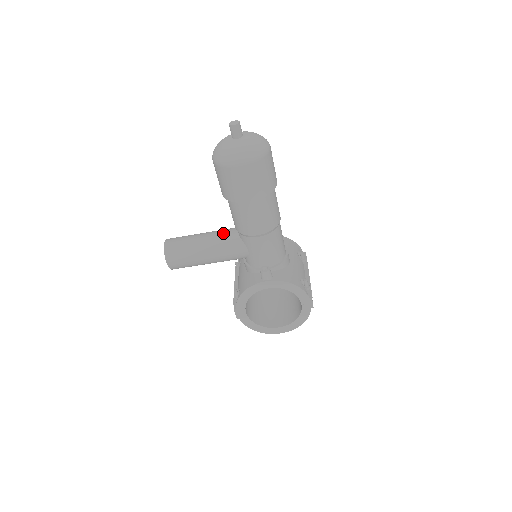
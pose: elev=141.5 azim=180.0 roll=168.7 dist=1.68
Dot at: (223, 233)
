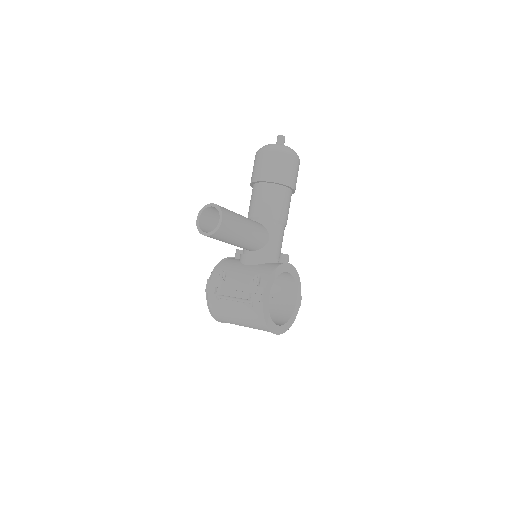
Dot at: occluded
